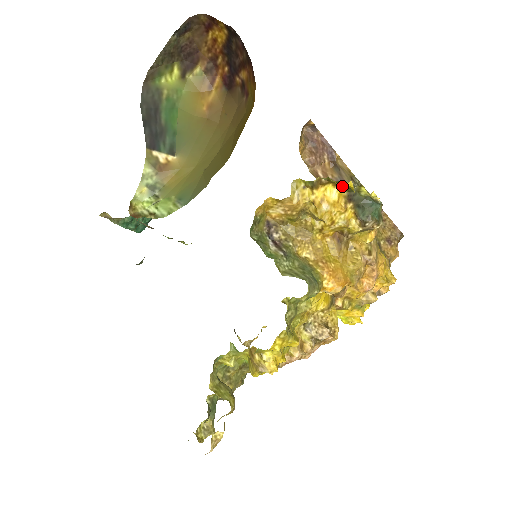
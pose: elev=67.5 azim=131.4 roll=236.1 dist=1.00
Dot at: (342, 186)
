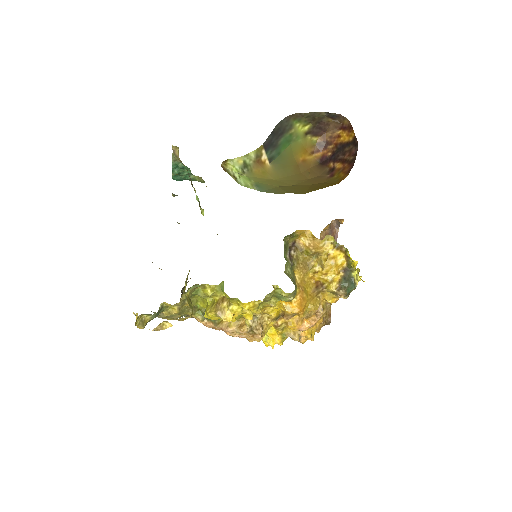
Dot at: (347, 261)
